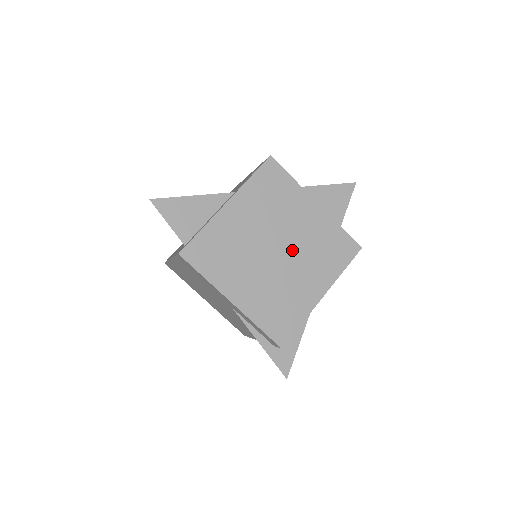
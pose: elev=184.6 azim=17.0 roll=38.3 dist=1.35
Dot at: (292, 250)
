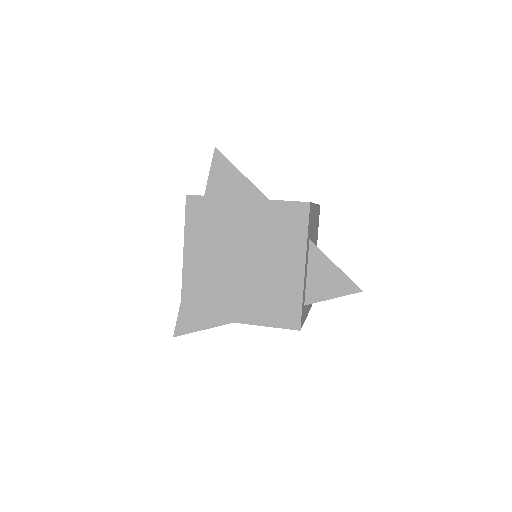
Dot at: (253, 274)
